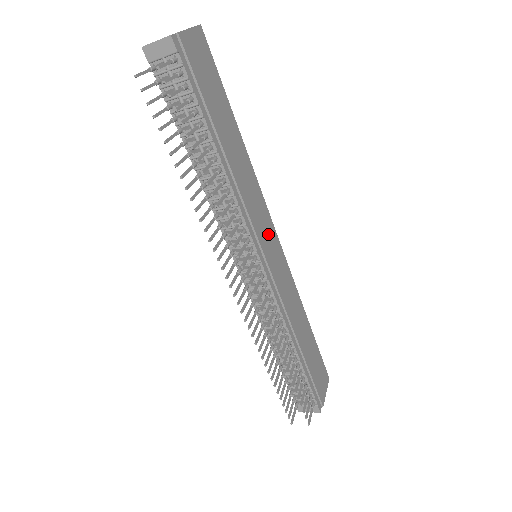
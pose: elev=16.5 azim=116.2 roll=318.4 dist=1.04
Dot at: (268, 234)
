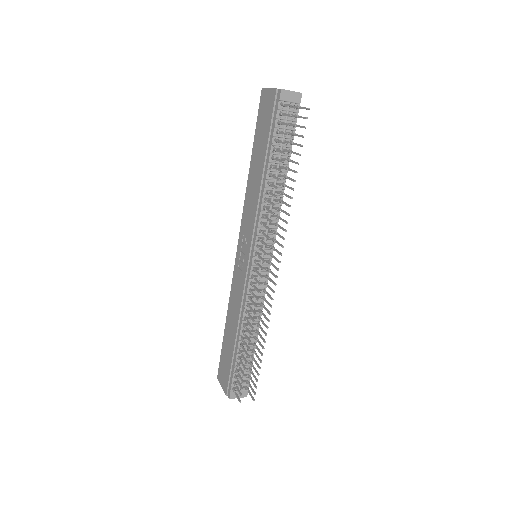
Dot at: occluded
